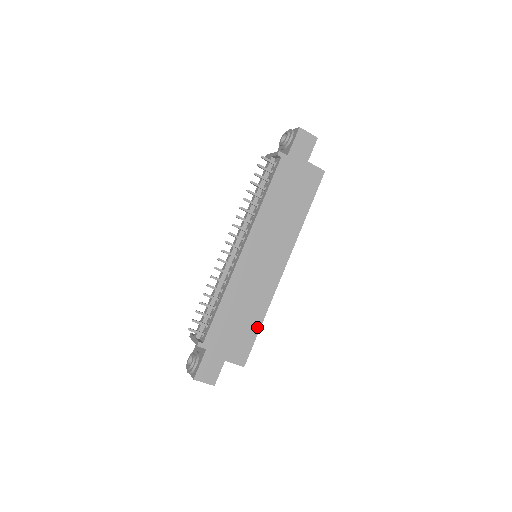
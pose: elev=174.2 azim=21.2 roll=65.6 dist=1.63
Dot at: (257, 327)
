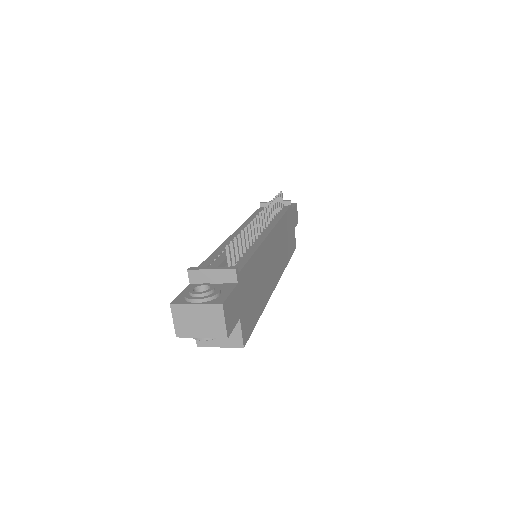
Dot at: (258, 315)
